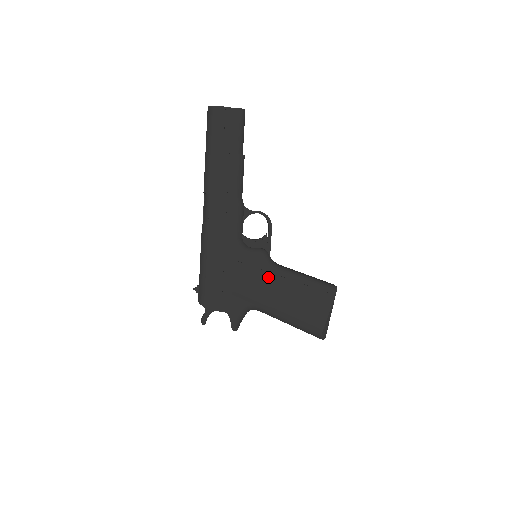
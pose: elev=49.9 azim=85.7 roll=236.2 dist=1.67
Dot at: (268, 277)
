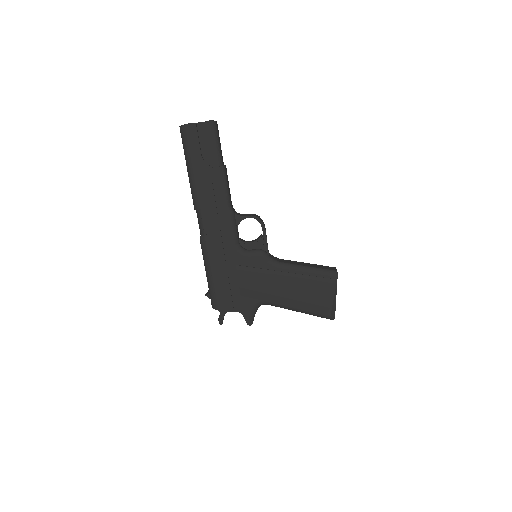
Dot at: (270, 274)
